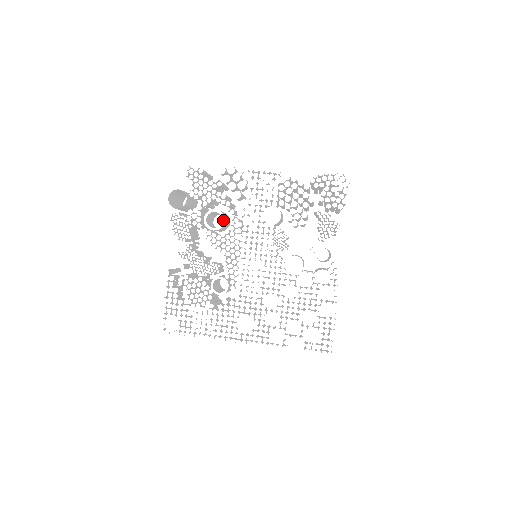
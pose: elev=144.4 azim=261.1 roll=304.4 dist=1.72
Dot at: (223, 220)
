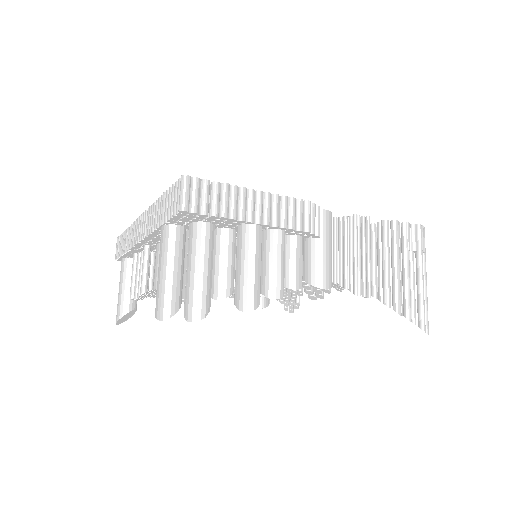
Dot at: occluded
